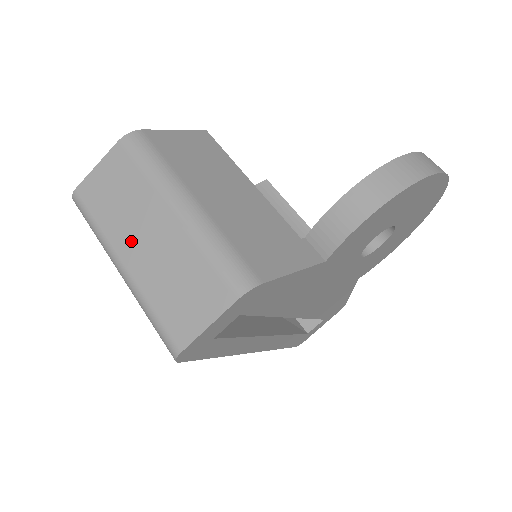
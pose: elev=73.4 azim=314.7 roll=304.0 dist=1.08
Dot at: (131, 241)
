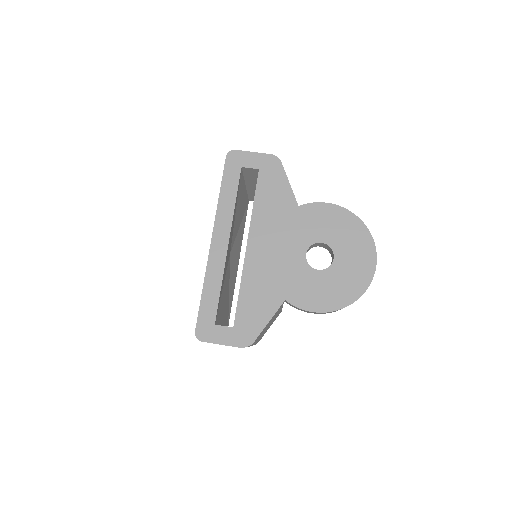
Dot at: occluded
